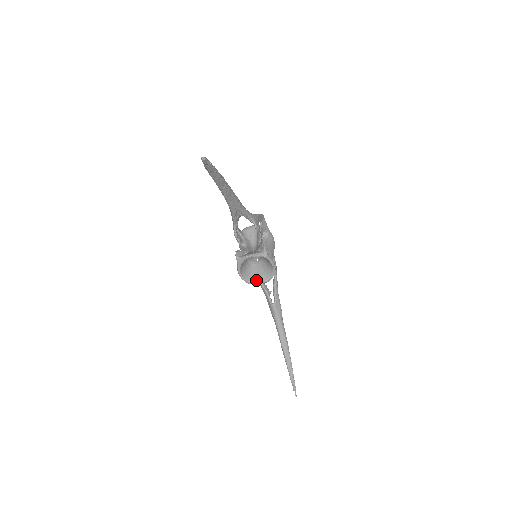
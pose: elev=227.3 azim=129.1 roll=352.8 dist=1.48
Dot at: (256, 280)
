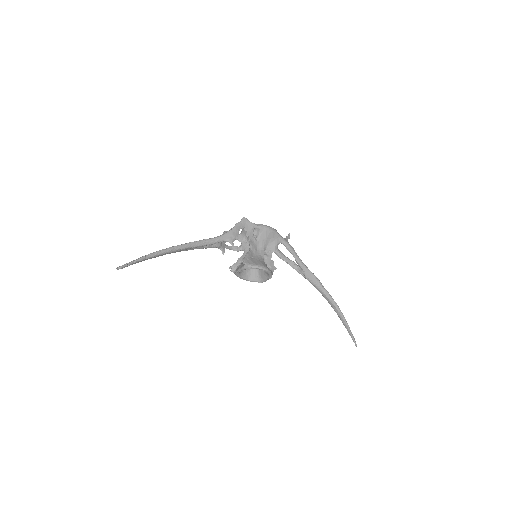
Dot at: (263, 279)
